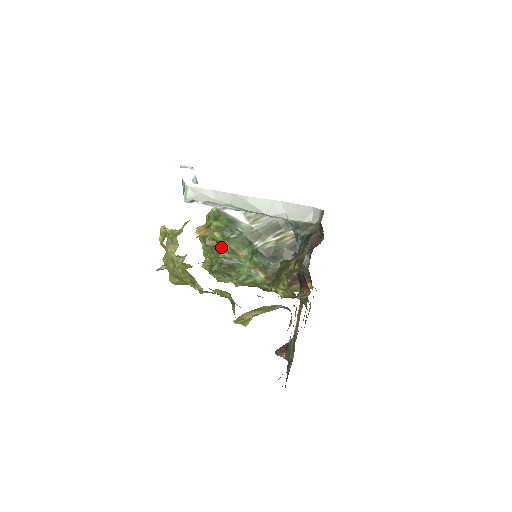
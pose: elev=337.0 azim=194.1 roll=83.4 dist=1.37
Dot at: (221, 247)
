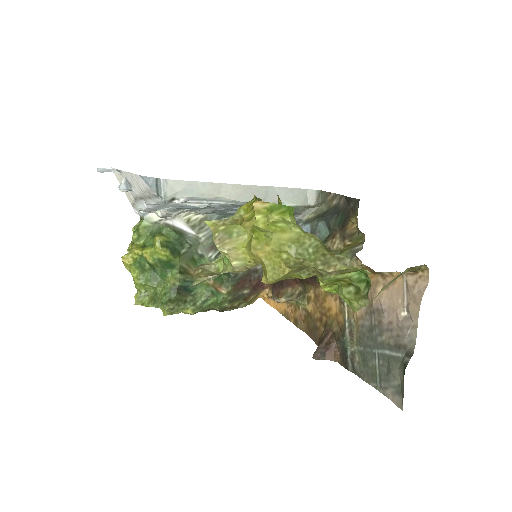
Dot at: (171, 268)
